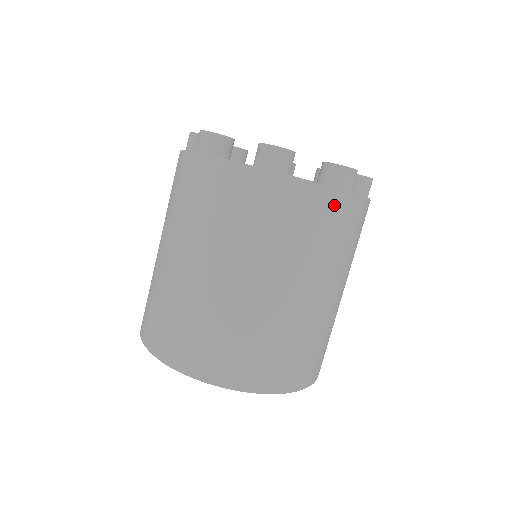
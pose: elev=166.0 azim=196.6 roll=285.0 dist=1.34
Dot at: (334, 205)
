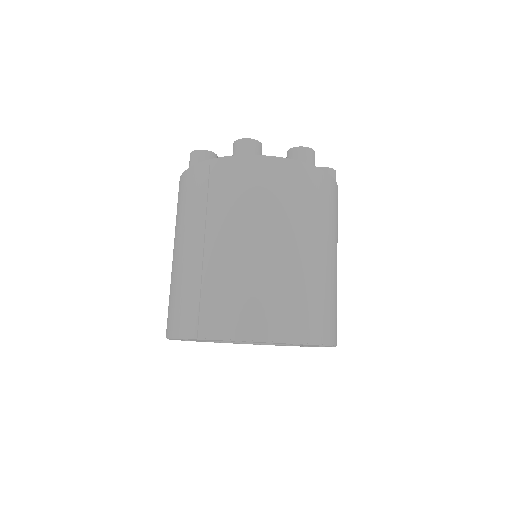
Dot at: (337, 194)
